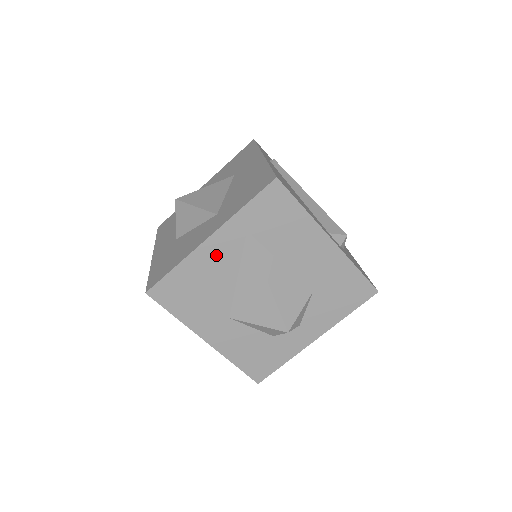
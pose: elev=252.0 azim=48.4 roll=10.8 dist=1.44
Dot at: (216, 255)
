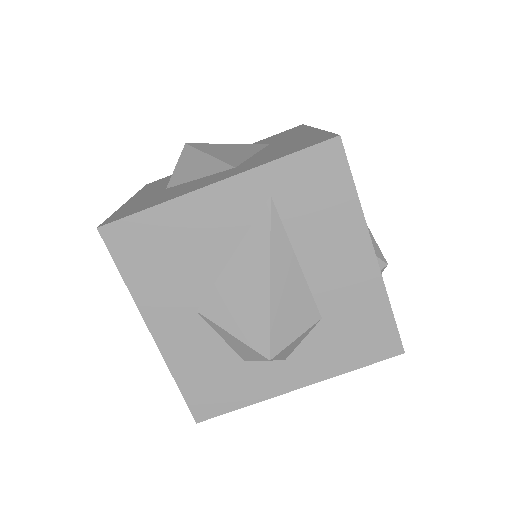
Dot at: (216, 212)
